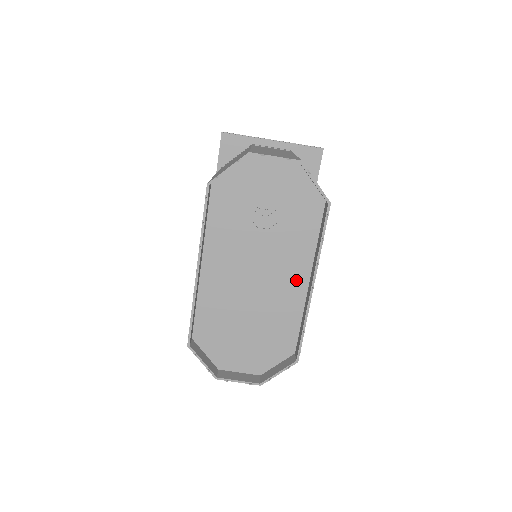
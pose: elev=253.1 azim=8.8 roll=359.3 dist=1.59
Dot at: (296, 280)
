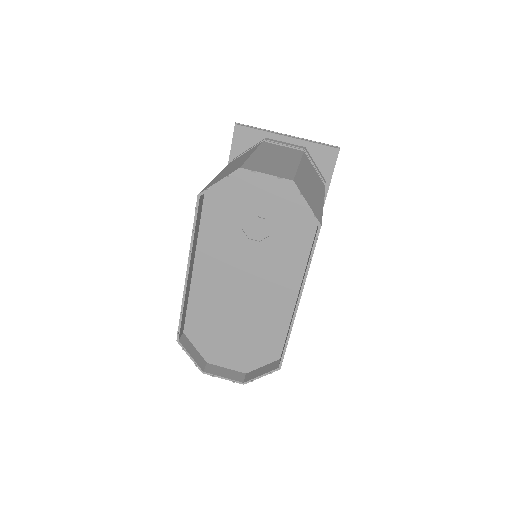
Dot at: (285, 292)
